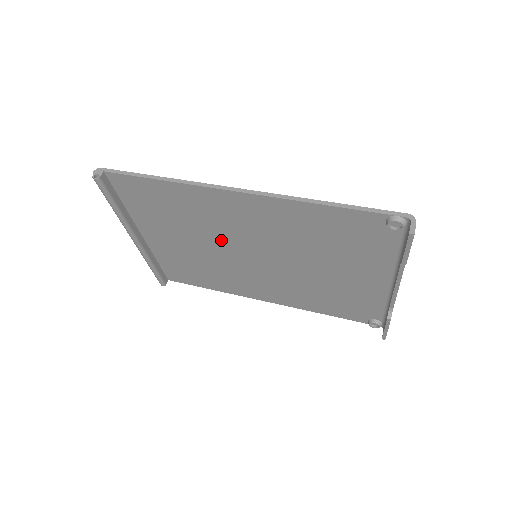
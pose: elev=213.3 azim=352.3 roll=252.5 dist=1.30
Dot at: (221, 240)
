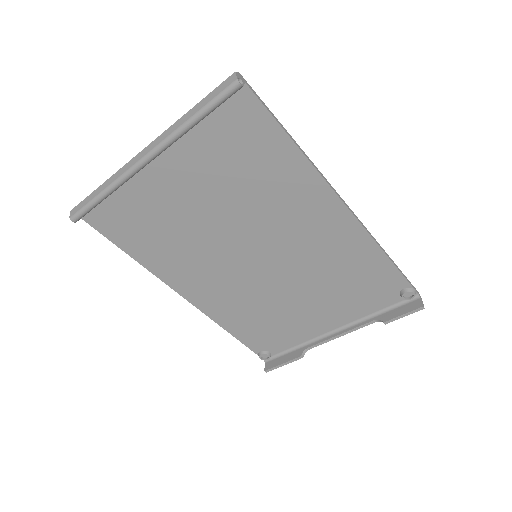
Dot at: (249, 224)
